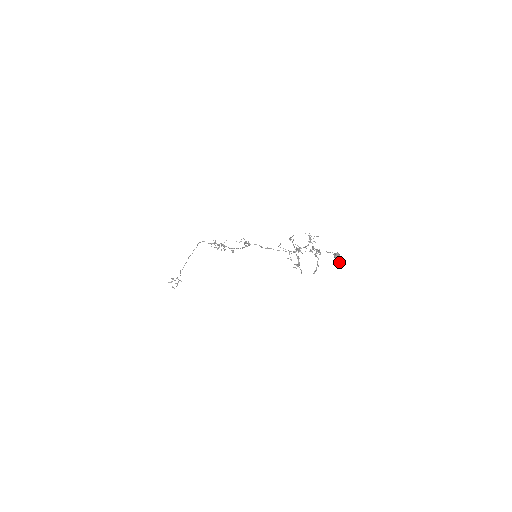
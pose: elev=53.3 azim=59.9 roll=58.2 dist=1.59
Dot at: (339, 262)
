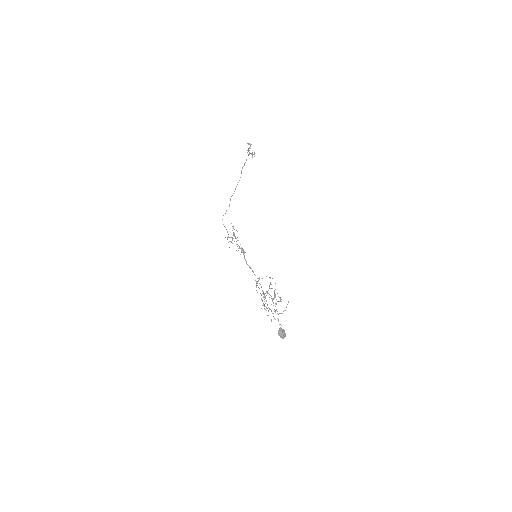
Dot at: (283, 337)
